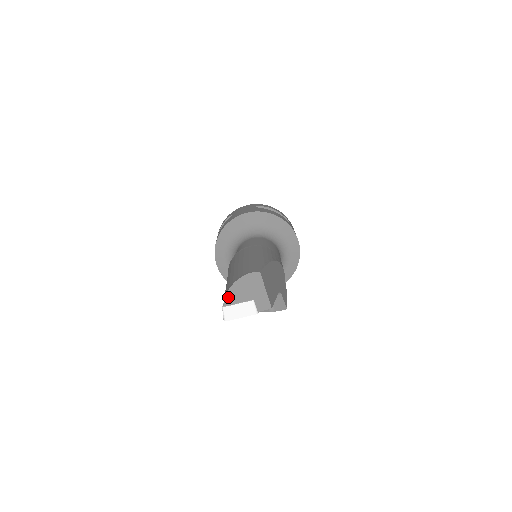
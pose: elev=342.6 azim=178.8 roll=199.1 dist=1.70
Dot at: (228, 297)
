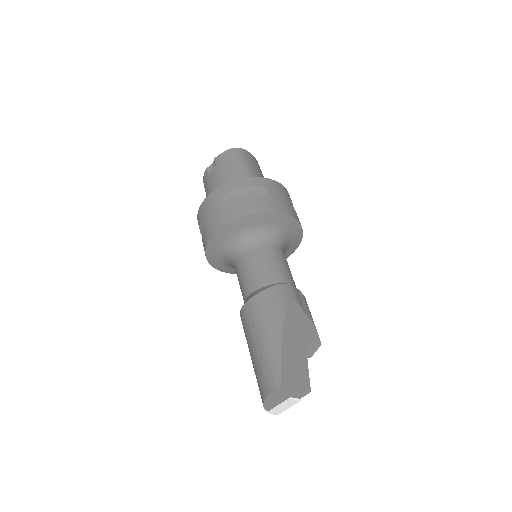
Dot at: (267, 407)
